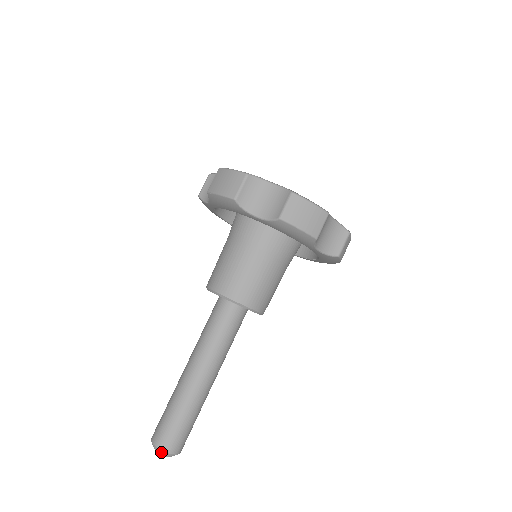
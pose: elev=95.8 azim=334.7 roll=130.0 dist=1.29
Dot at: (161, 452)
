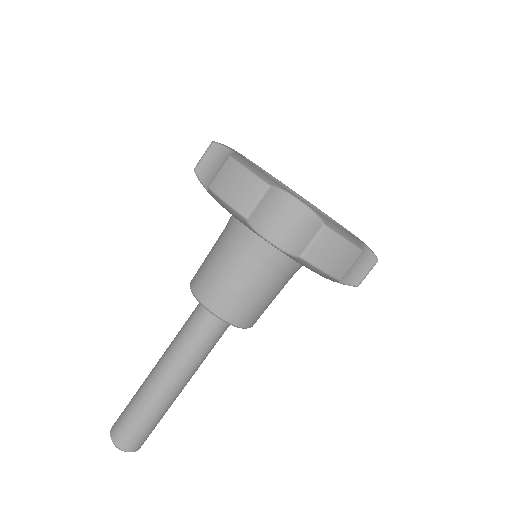
Dot at: (111, 438)
